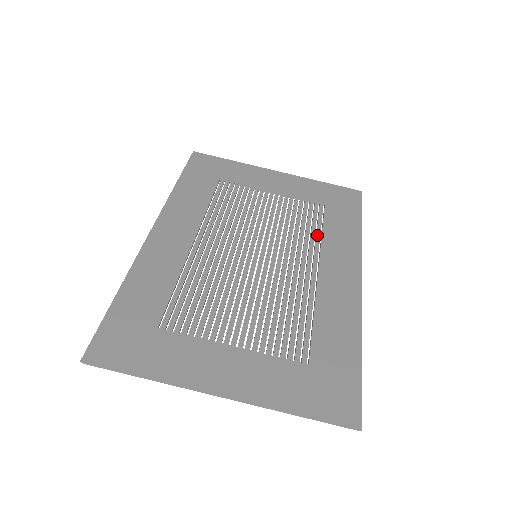
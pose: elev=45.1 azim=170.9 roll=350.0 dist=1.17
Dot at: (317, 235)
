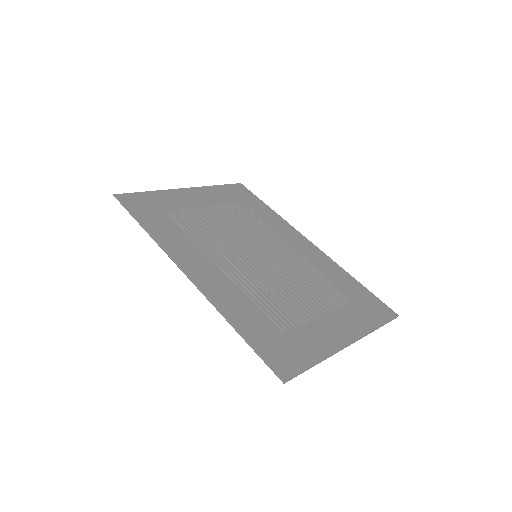
Dot at: (262, 225)
